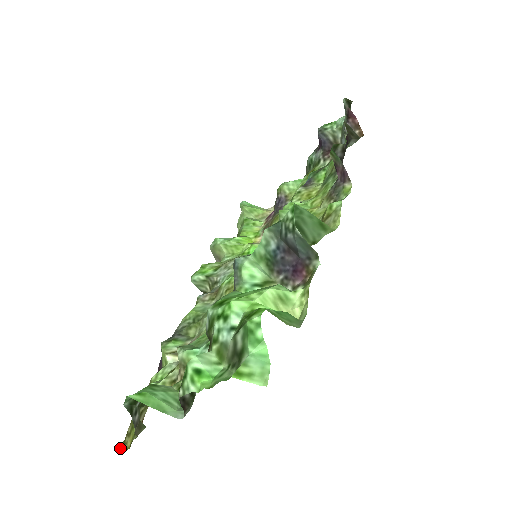
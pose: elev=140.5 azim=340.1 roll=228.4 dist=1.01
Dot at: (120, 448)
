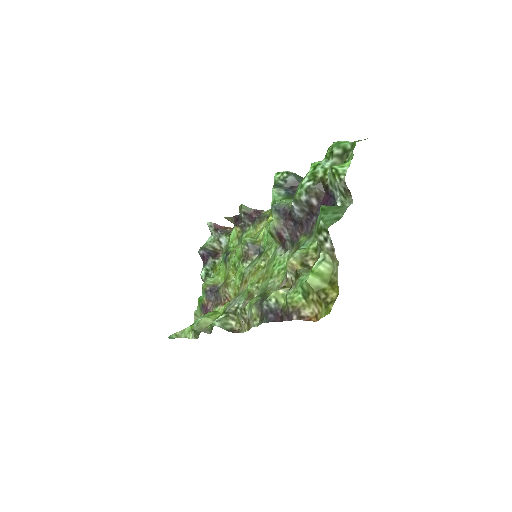
Dot at: (332, 304)
